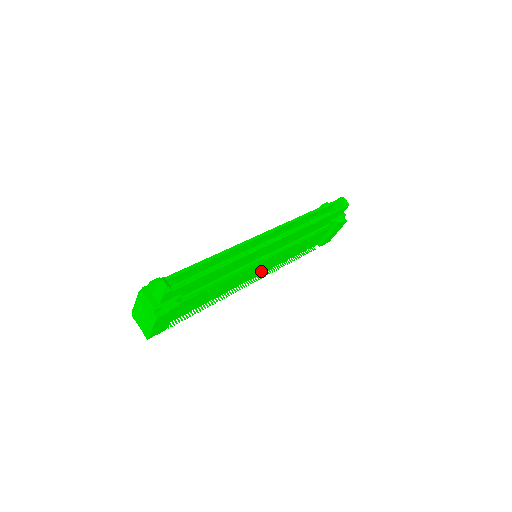
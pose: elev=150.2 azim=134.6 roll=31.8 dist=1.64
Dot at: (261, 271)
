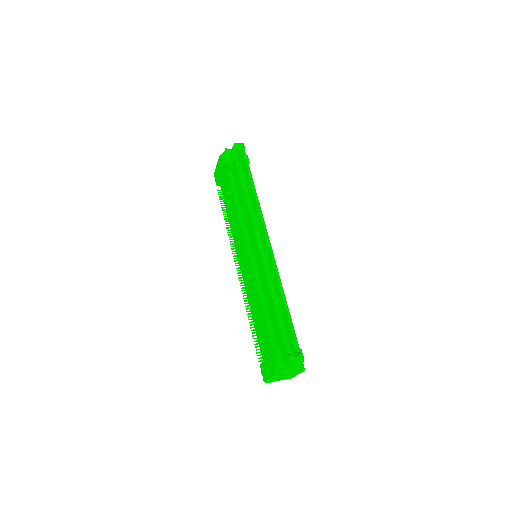
Dot at: occluded
